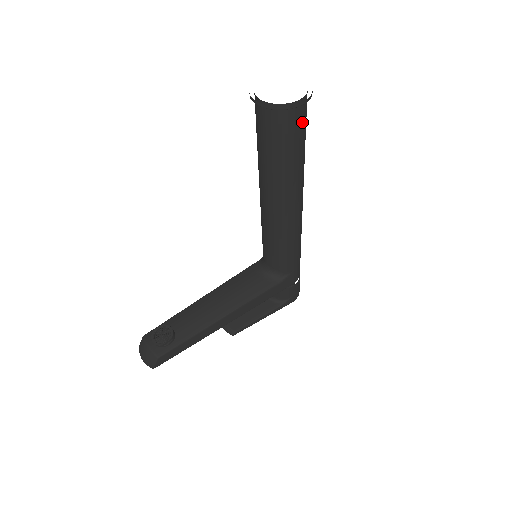
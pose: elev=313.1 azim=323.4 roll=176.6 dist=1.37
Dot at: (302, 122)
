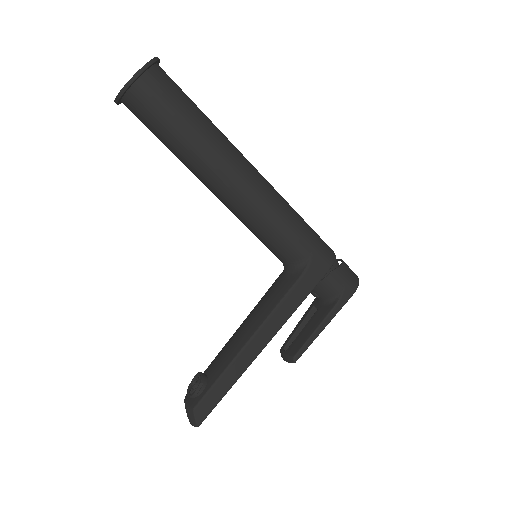
Dot at: (165, 89)
